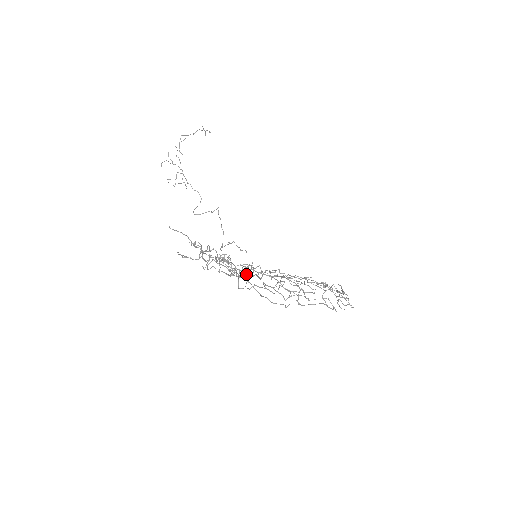
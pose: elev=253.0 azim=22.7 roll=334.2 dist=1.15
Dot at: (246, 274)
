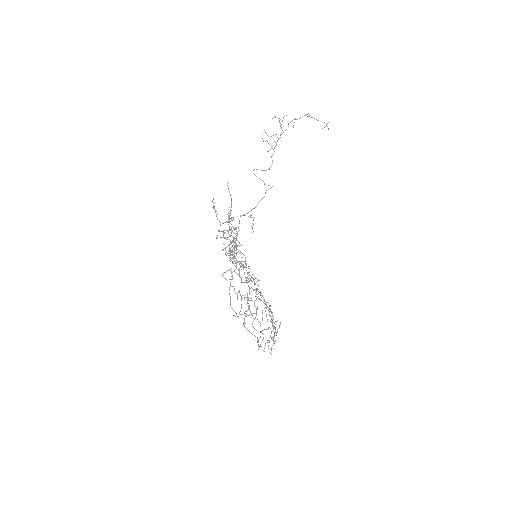
Dot at: occluded
